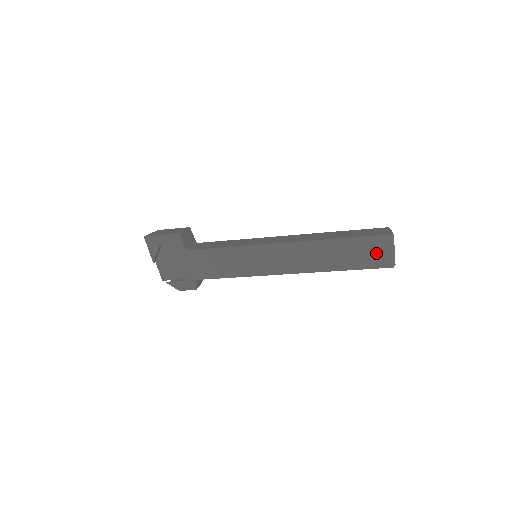
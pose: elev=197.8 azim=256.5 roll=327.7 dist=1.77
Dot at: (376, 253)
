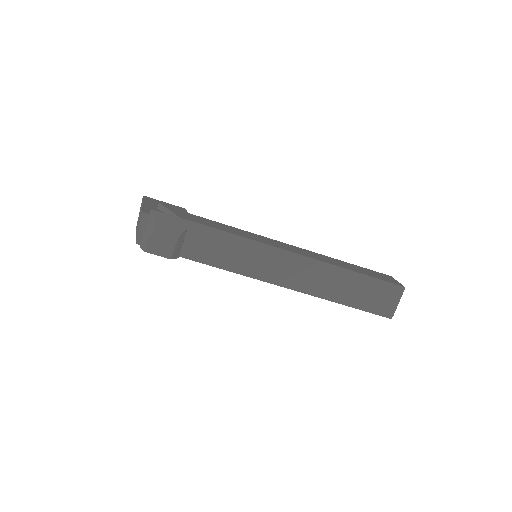
Dot at: (383, 277)
